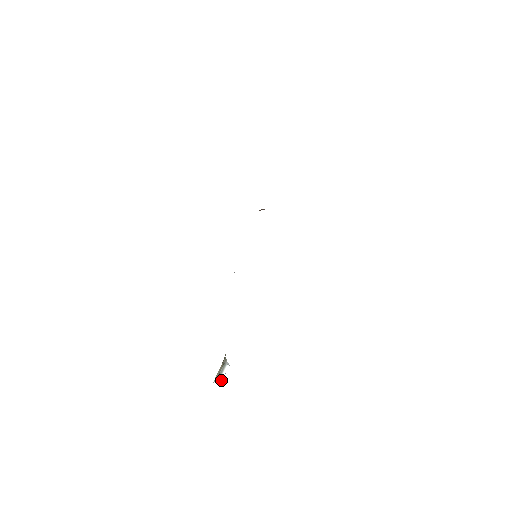
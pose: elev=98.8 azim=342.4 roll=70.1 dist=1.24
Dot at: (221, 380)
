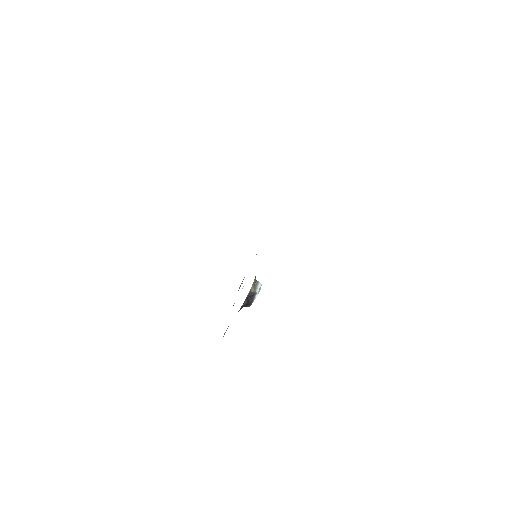
Dot at: (257, 291)
